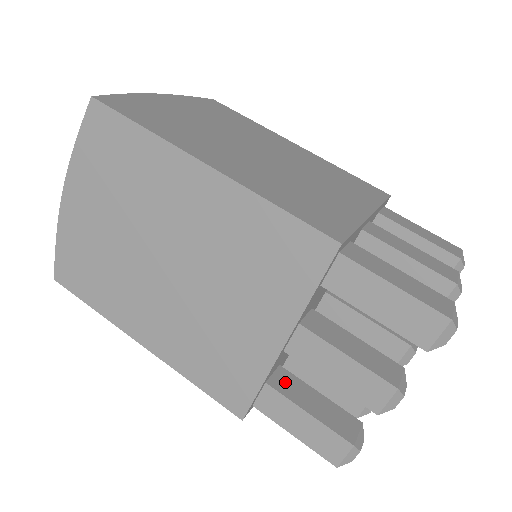
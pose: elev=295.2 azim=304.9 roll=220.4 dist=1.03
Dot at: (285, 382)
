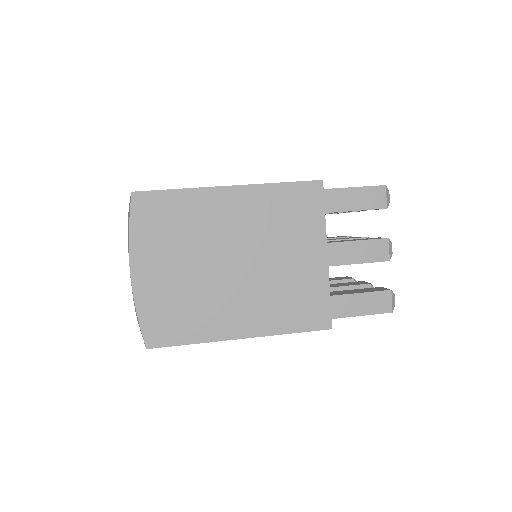
Dot at: (334, 293)
